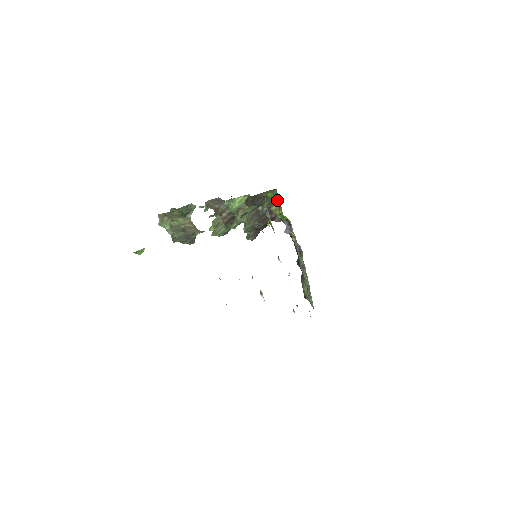
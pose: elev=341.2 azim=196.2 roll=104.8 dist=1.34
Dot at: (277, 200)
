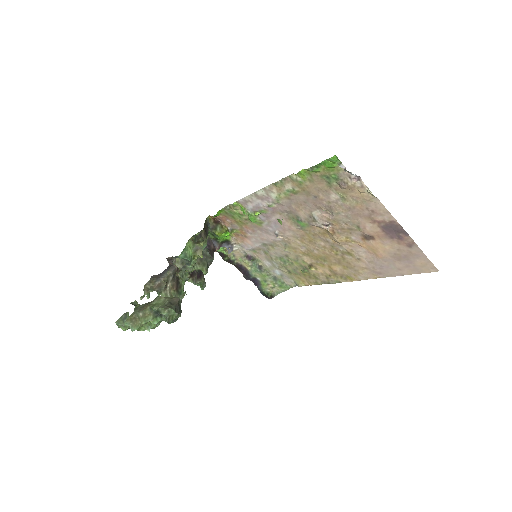
Dot at: (216, 223)
